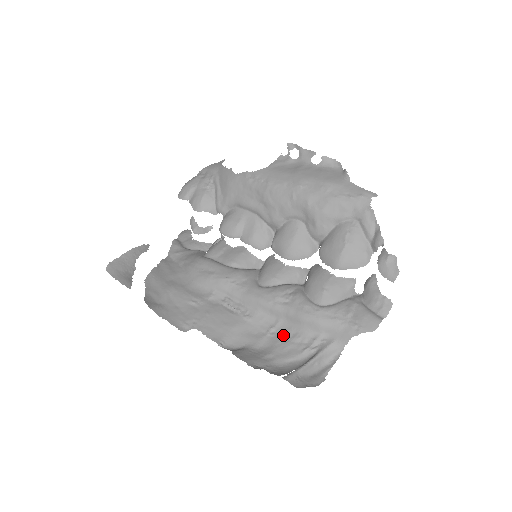
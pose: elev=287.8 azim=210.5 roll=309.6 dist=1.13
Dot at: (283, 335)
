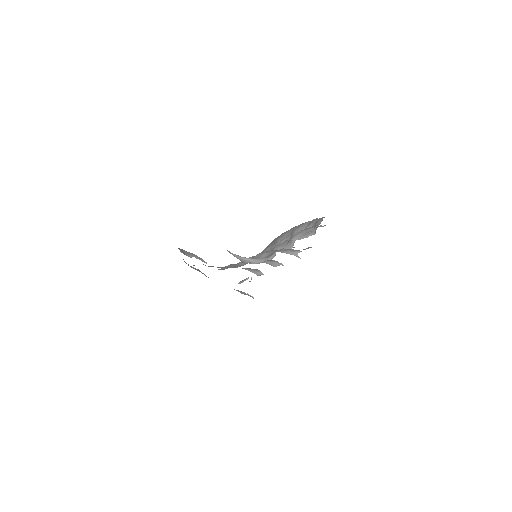
Dot at: occluded
